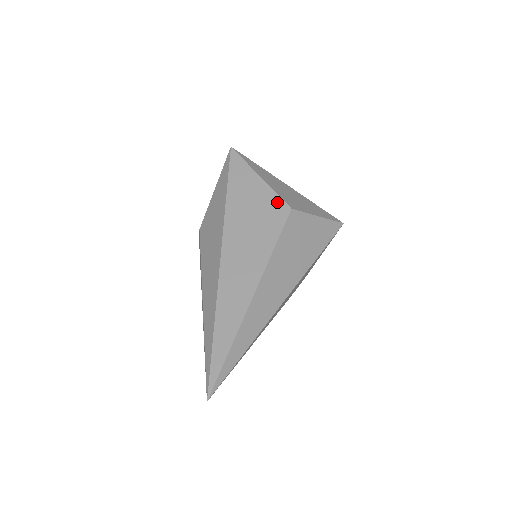
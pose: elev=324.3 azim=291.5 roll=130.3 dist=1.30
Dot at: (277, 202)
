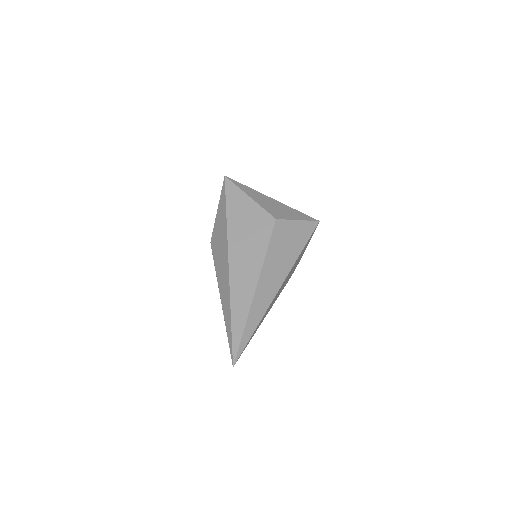
Dot at: (265, 215)
